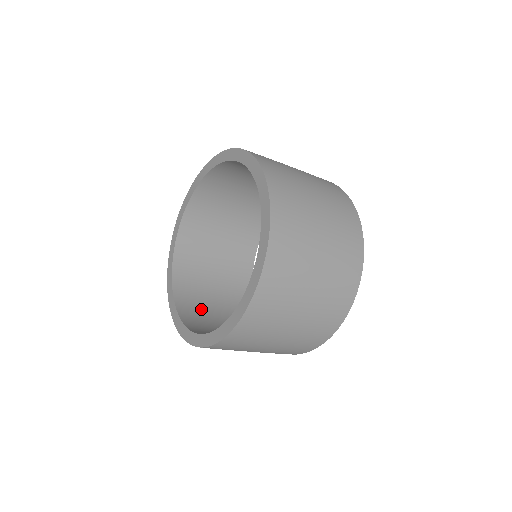
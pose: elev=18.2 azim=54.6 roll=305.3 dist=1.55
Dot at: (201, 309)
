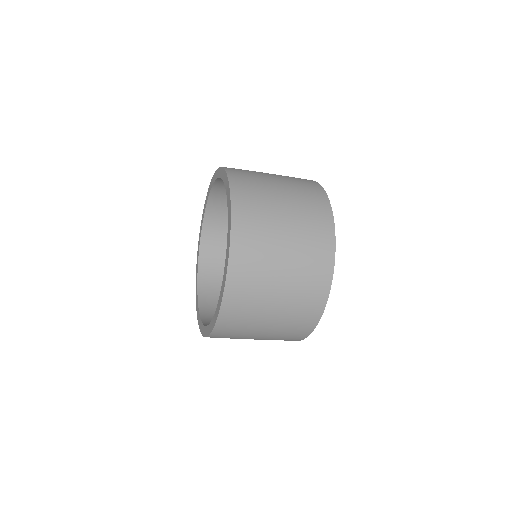
Dot at: occluded
